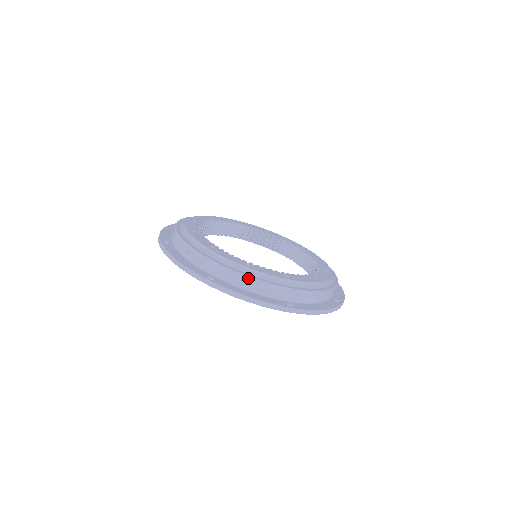
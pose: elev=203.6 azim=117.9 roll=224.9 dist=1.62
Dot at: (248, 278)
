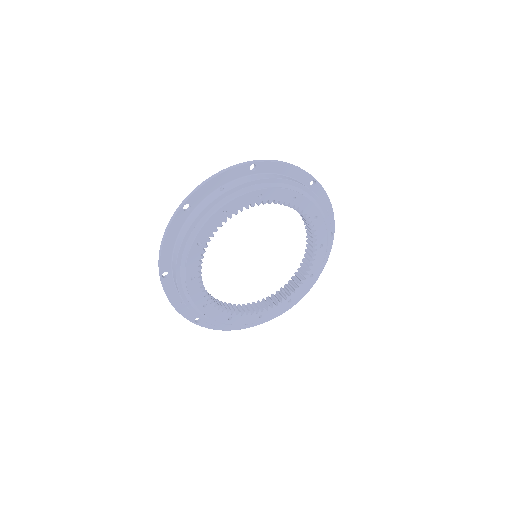
Dot at: (226, 327)
